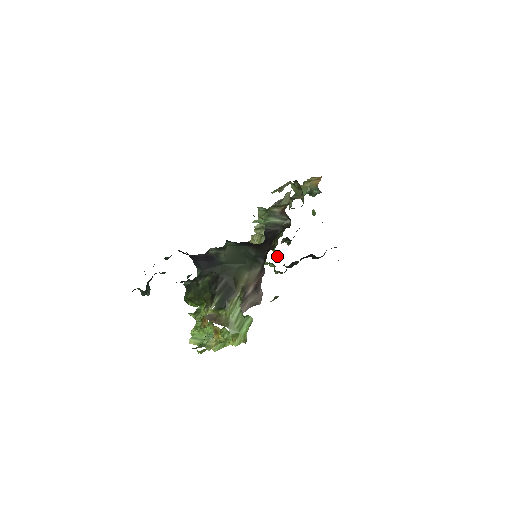
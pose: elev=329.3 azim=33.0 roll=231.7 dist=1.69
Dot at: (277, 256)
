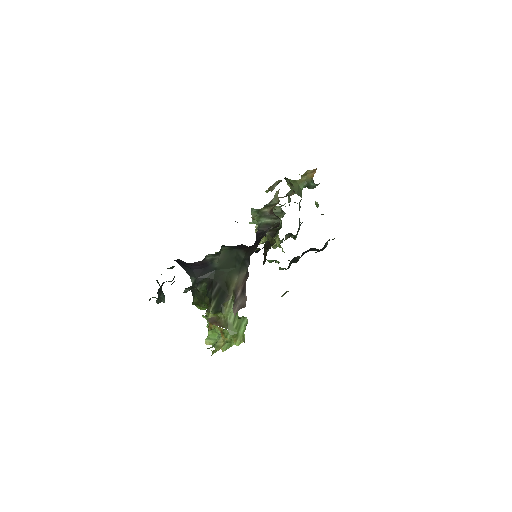
Dot at: occluded
